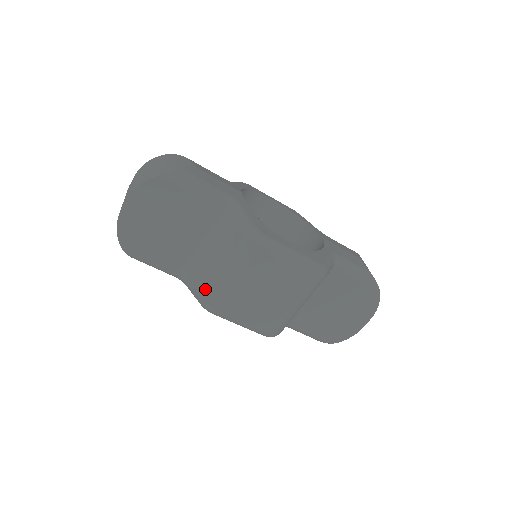
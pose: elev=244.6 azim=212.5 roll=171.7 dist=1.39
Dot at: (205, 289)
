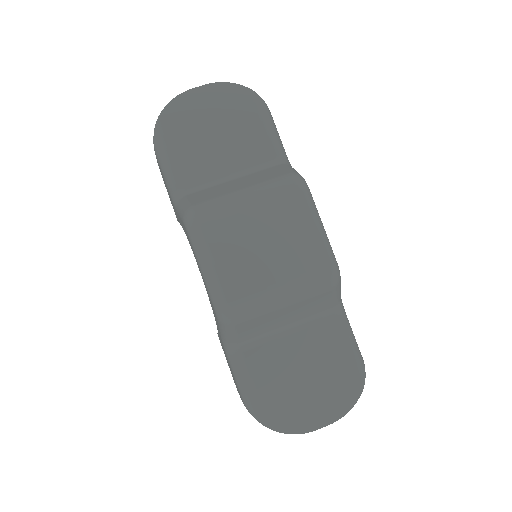
Dot at: (204, 200)
